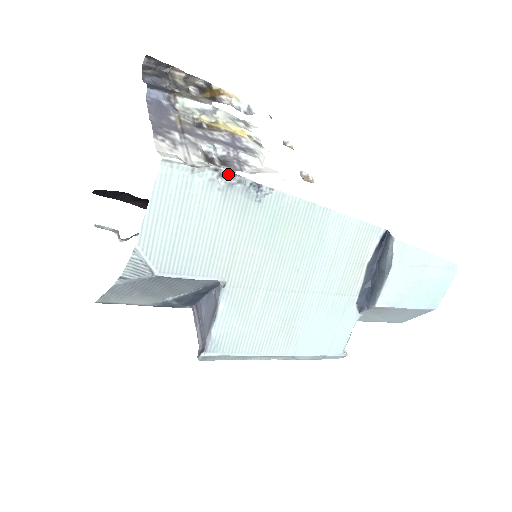
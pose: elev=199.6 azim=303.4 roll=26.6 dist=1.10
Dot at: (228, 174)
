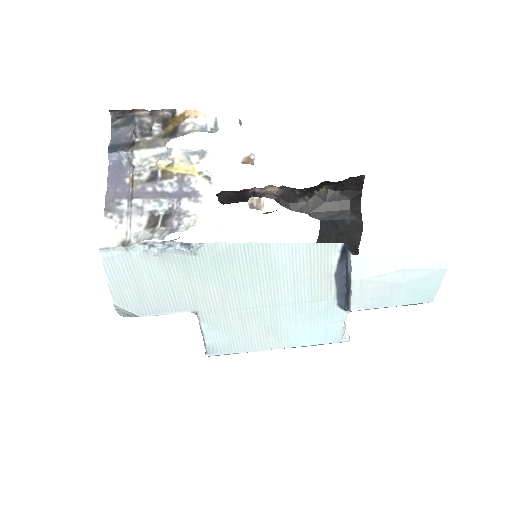
Dot at: (157, 243)
